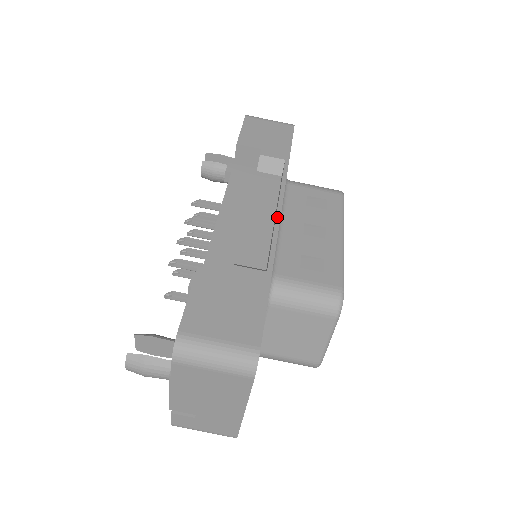
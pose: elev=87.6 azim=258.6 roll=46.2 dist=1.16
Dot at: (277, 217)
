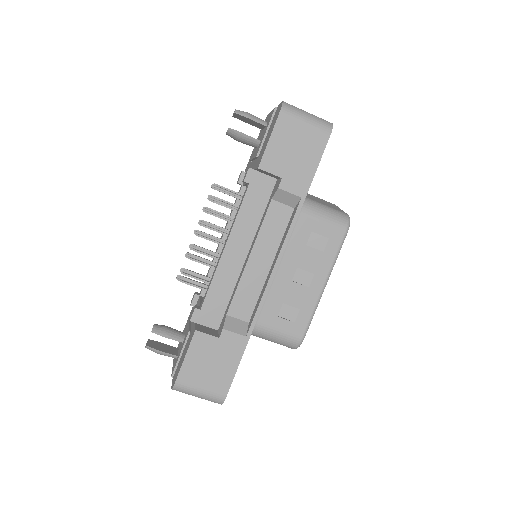
Dot at: (270, 279)
